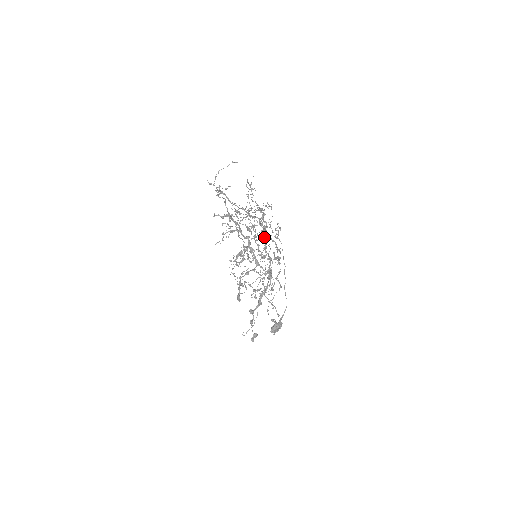
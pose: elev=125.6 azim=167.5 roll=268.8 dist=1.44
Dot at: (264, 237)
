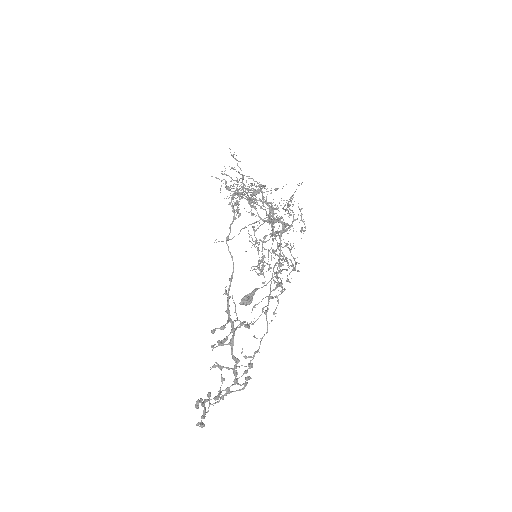
Dot at: occluded
